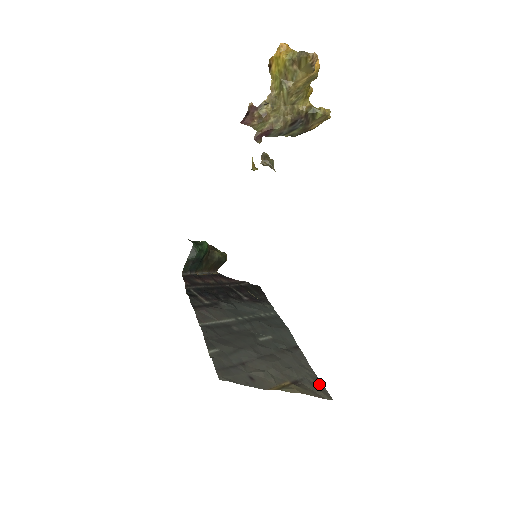
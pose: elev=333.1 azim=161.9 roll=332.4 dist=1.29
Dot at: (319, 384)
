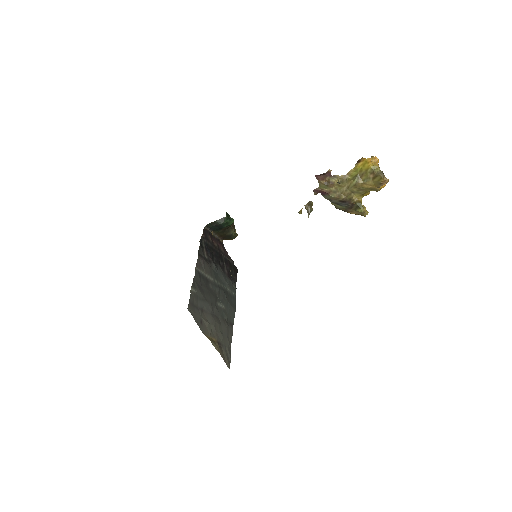
Dot at: (229, 355)
